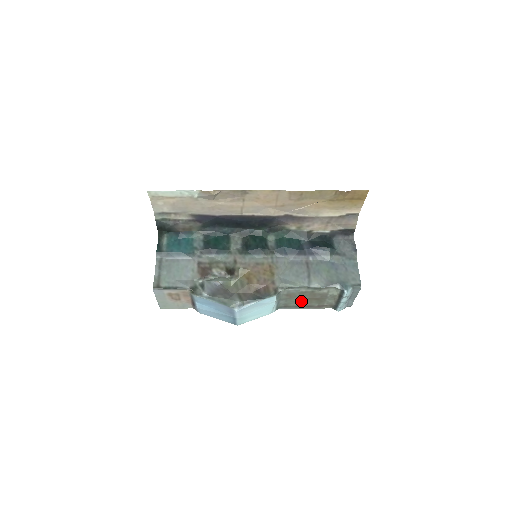
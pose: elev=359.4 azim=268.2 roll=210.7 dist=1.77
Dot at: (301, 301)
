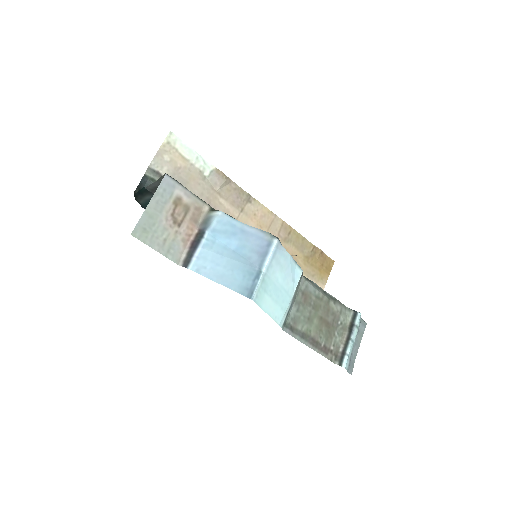
Dot at: (311, 322)
